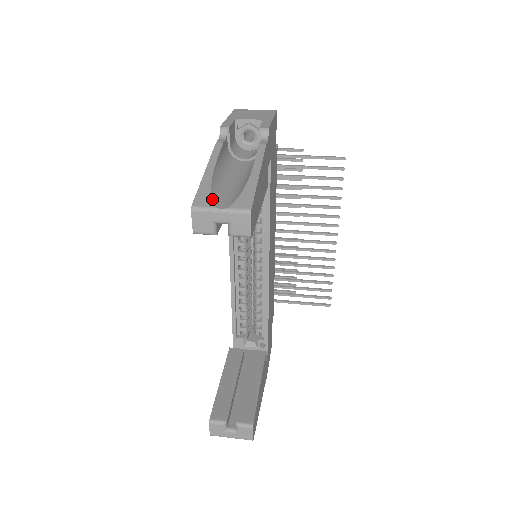
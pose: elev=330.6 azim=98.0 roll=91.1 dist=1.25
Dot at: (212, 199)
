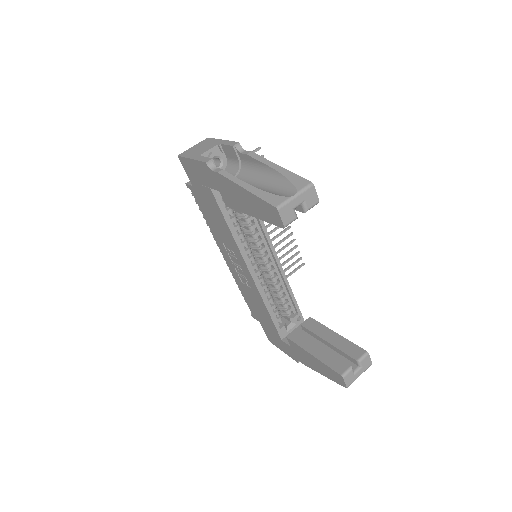
Dot at: (280, 195)
